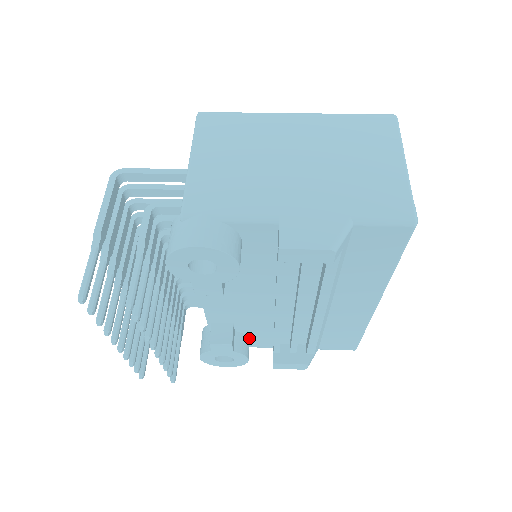
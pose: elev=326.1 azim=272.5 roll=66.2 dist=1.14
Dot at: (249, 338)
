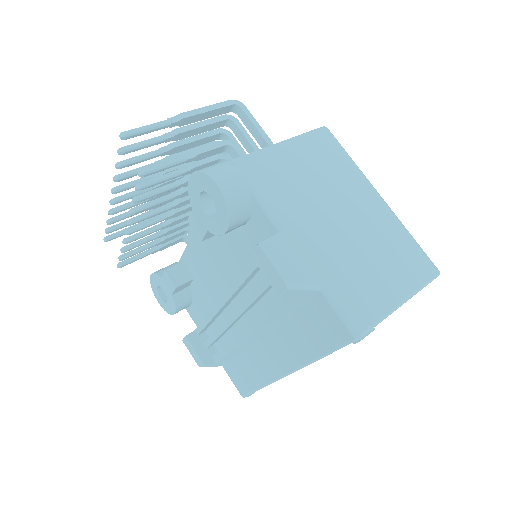
Dot at: (192, 303)
